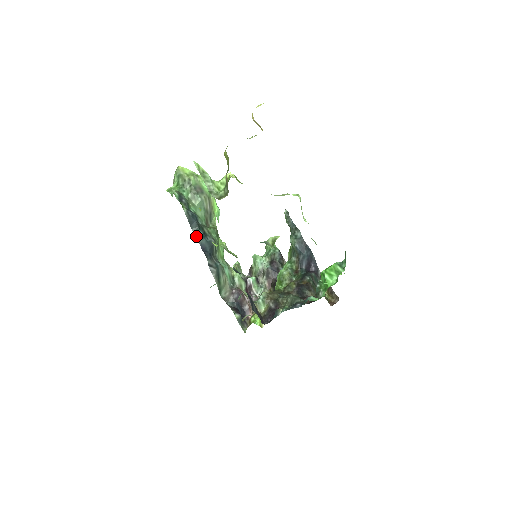
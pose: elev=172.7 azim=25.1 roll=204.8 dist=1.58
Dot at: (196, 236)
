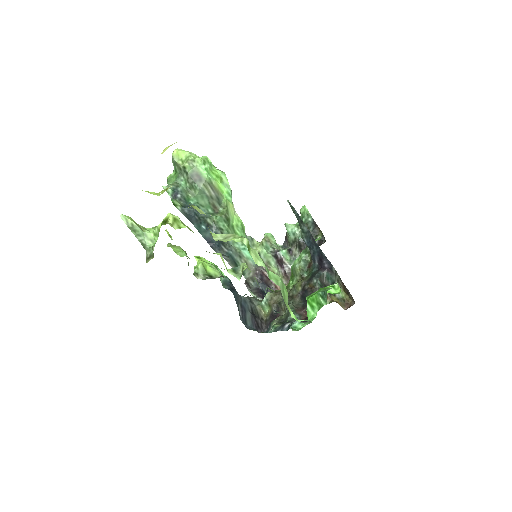
Dot at: (199, 230)
